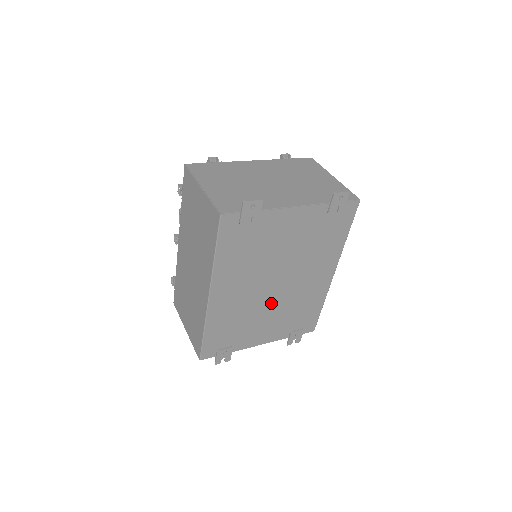
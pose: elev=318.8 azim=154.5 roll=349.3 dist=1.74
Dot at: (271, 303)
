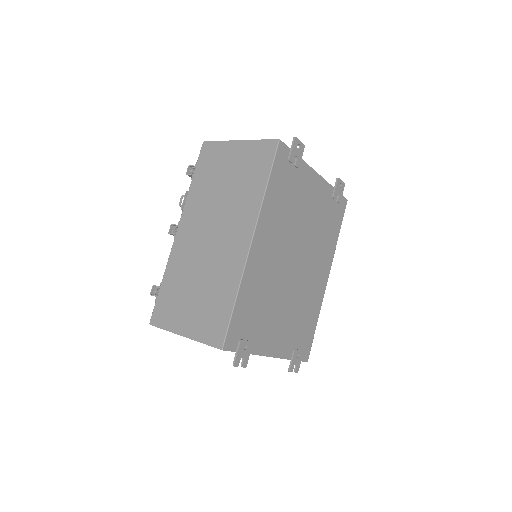
Dot at: (288, 289)
